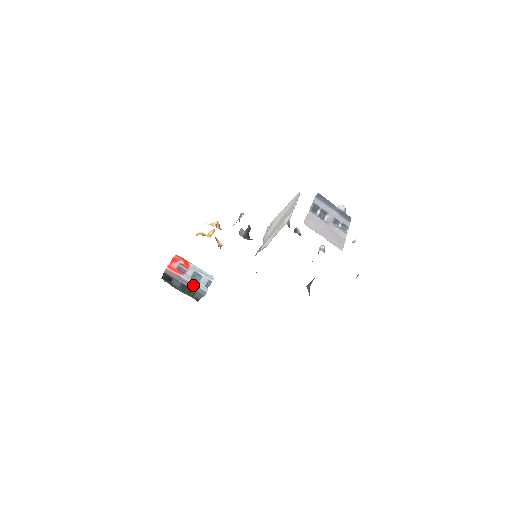
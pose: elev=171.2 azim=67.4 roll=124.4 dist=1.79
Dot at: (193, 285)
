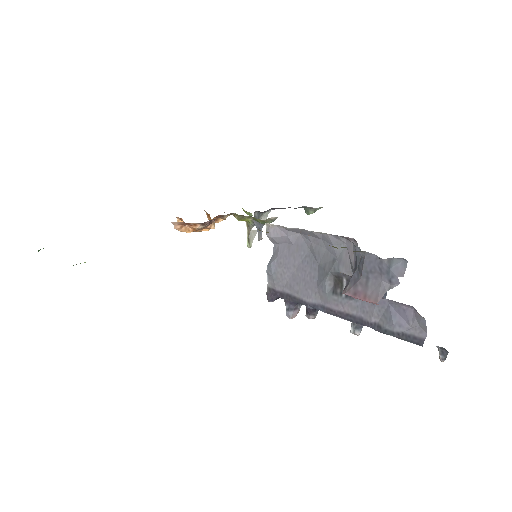
Dot at: occluded
